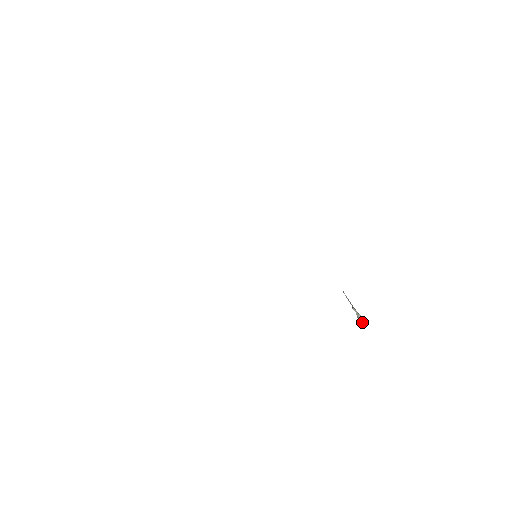
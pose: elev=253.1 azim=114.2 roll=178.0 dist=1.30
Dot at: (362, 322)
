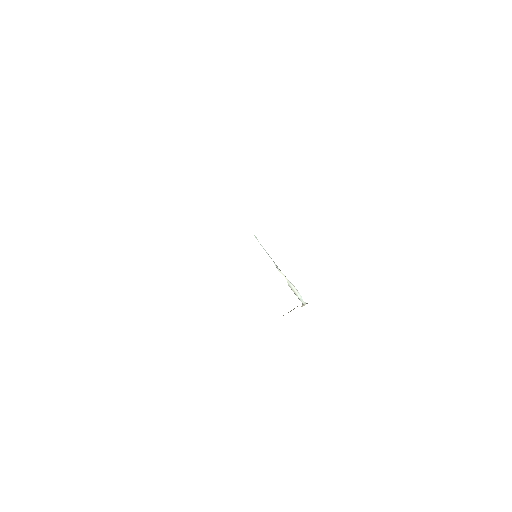
Dot at: (300, 298)
